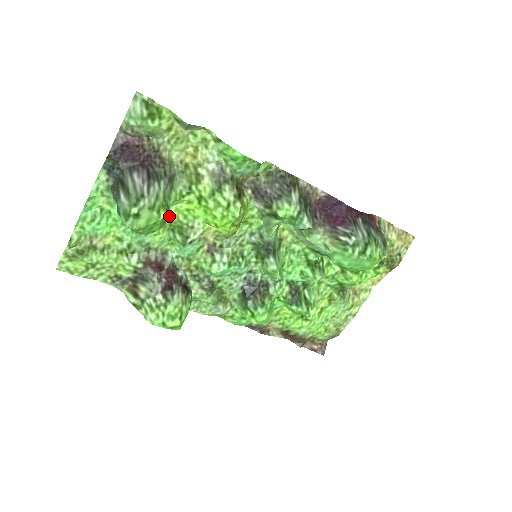
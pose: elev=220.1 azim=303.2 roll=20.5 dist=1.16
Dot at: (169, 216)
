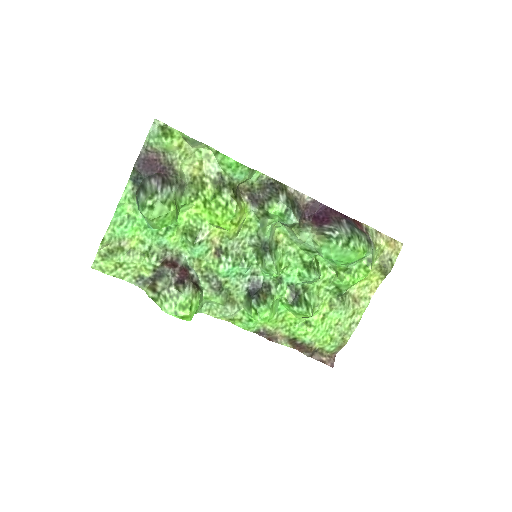
Dot at: (182, 221)
